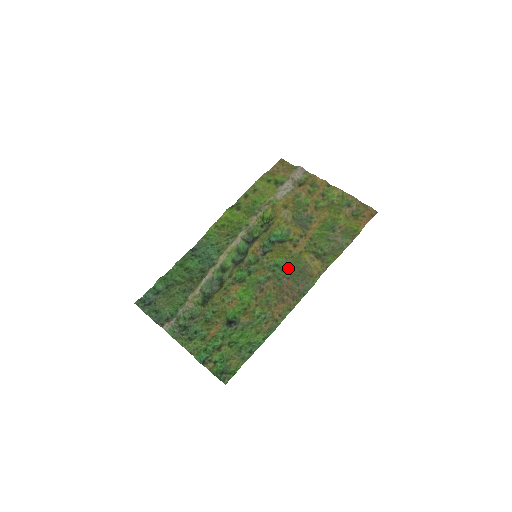
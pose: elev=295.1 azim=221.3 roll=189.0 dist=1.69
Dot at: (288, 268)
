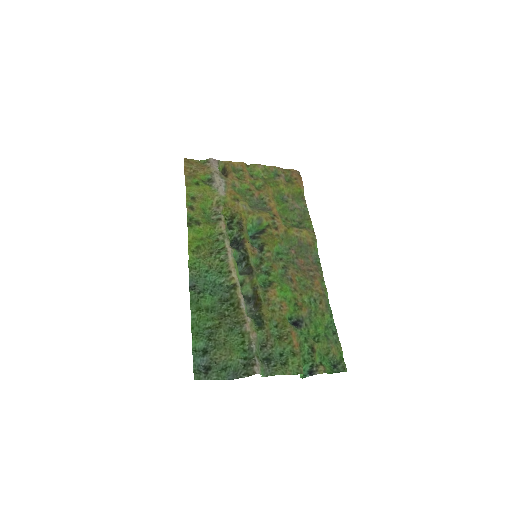
Dot at: (289, 250)
